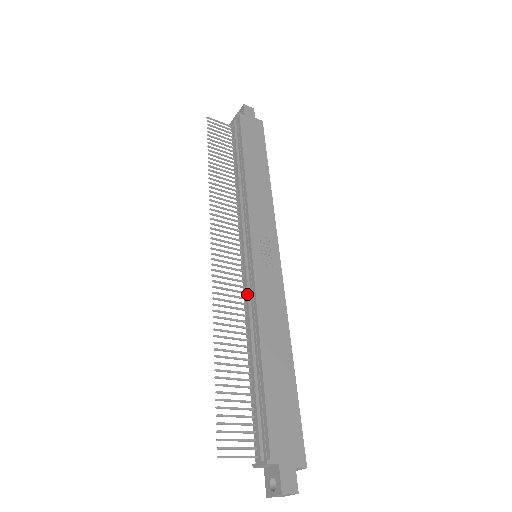
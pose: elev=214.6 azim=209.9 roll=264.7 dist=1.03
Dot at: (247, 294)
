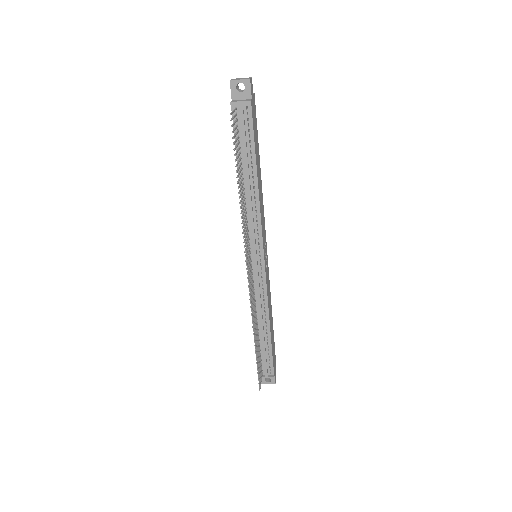
Dot at: (260, 294)
